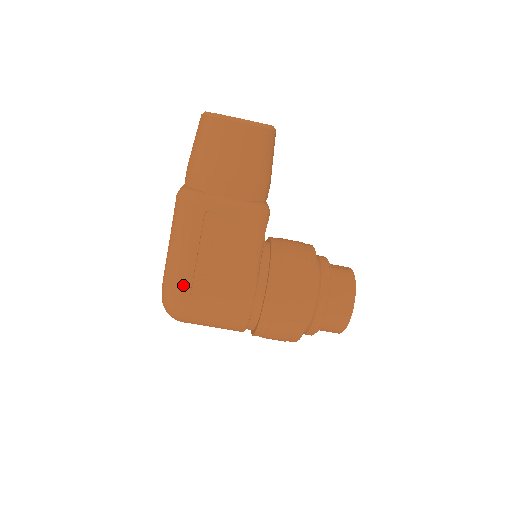
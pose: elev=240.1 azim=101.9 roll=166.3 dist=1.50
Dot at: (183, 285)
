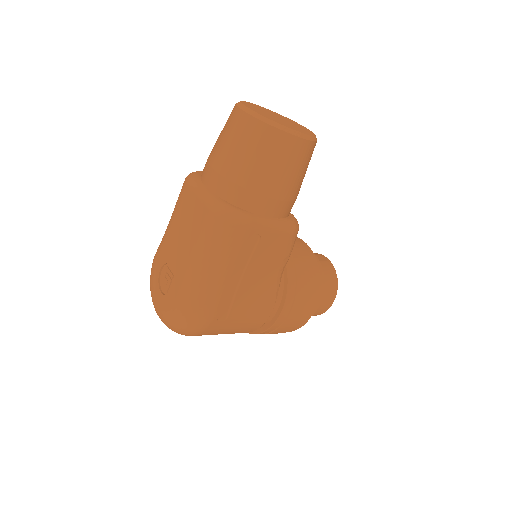
Dot at: (213, 310)
